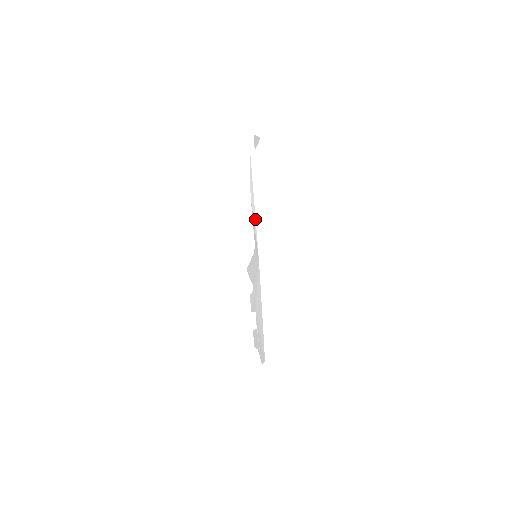
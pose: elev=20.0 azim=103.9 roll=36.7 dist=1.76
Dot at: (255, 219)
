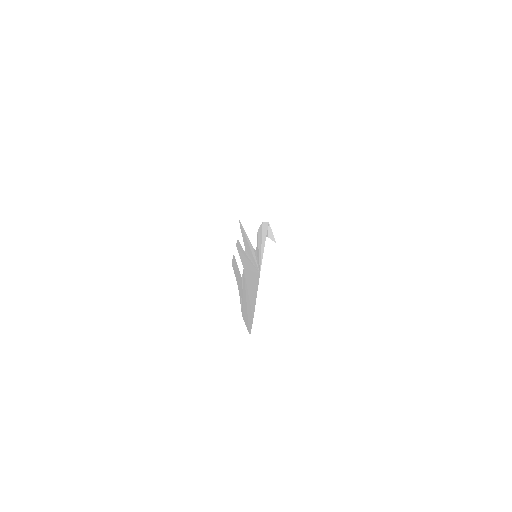
Dot at: (260, 250)
